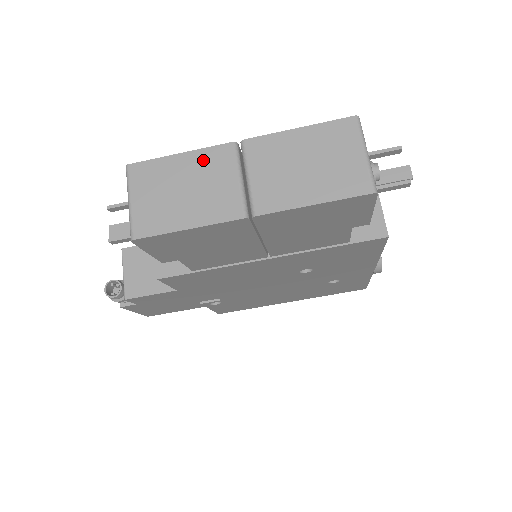
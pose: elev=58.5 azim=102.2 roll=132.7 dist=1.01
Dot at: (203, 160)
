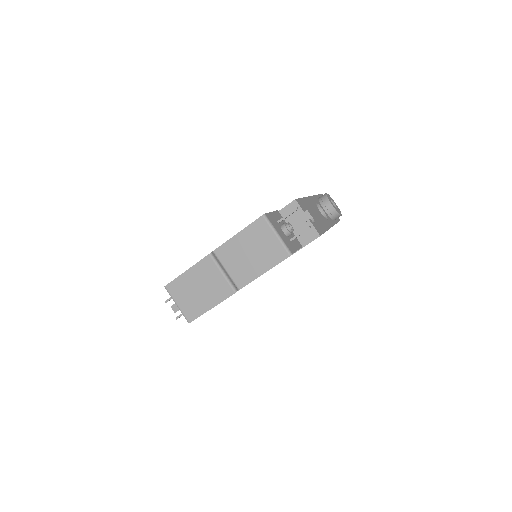
Dot at: (199, 270)
